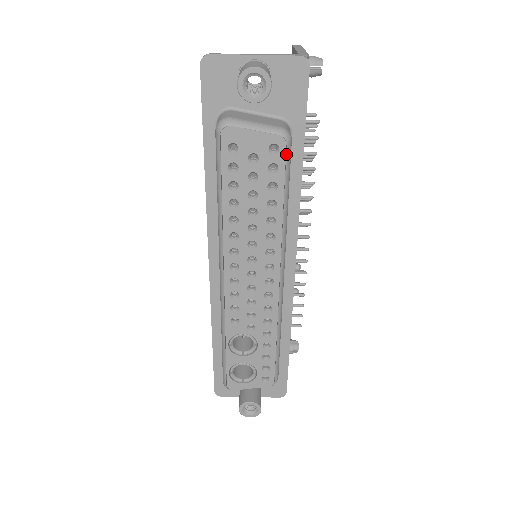
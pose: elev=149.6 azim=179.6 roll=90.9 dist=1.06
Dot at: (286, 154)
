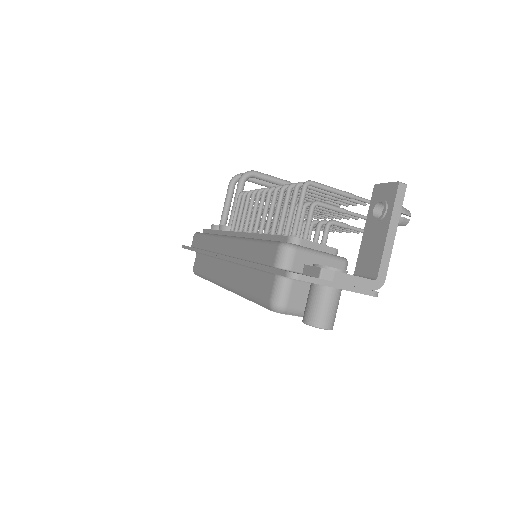
Dot at: occluded
